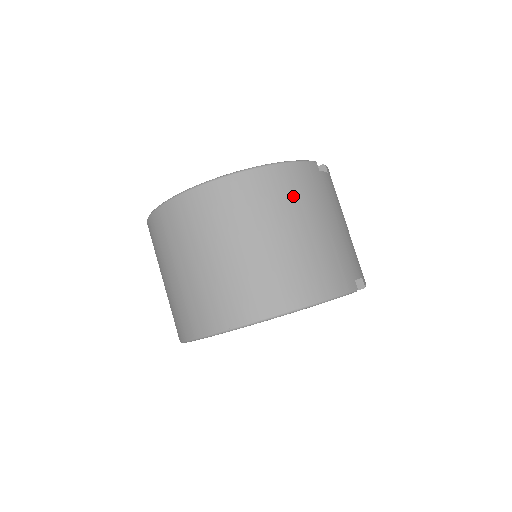
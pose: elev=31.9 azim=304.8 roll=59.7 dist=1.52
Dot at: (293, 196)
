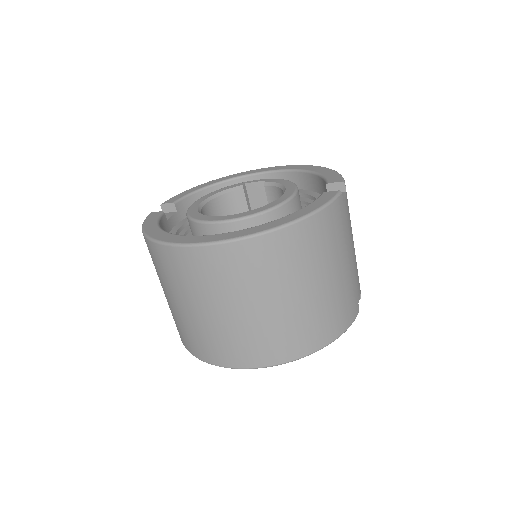
Dot at: (322, 247)
